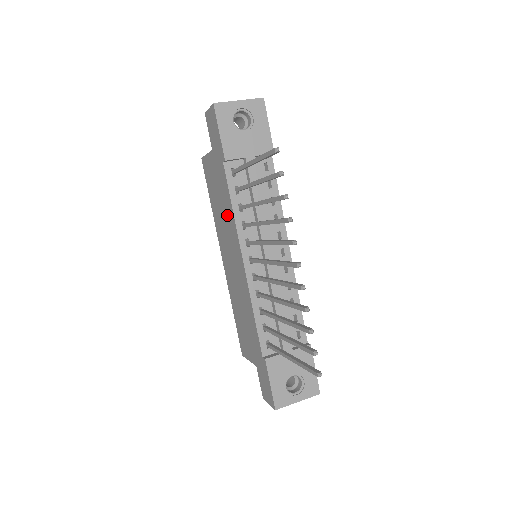
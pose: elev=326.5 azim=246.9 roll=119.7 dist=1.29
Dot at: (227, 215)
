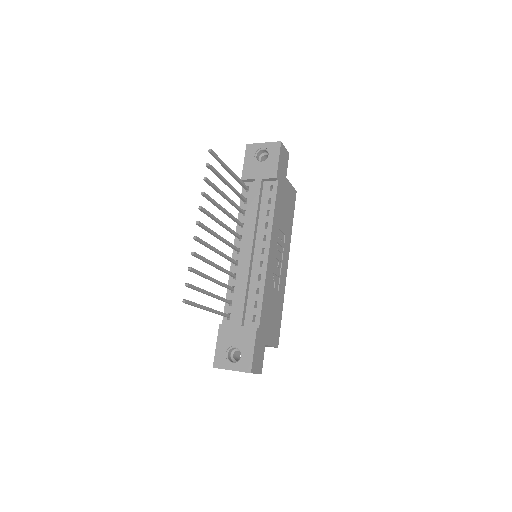
Dot at: occluded
